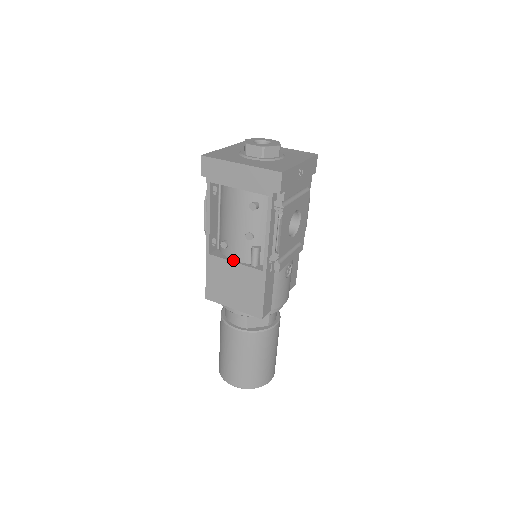
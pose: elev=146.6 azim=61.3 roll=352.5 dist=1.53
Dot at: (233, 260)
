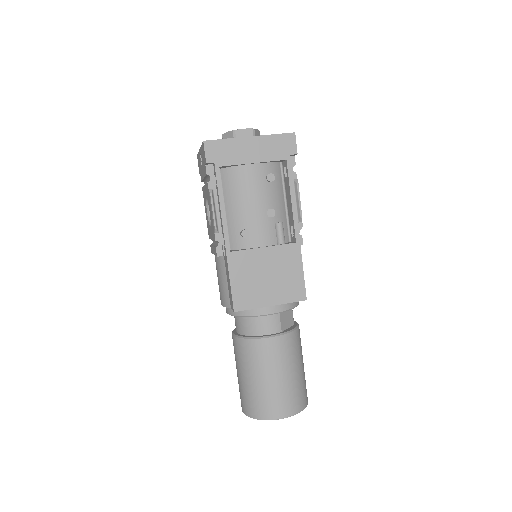
Dot at: (259, 247)
